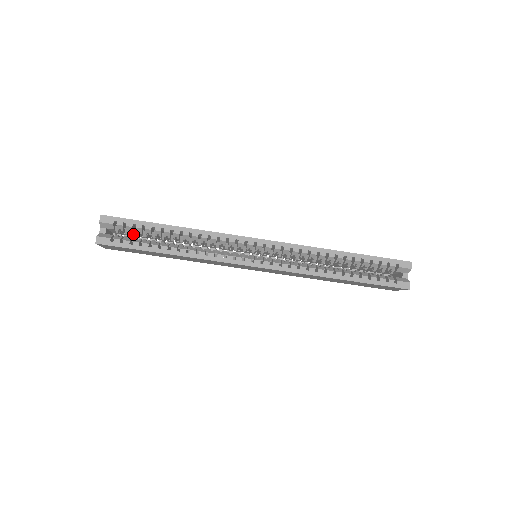
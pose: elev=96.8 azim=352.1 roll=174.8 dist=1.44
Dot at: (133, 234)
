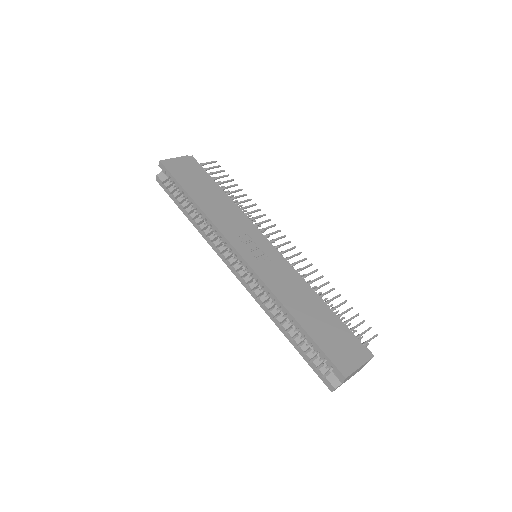
Dot at: occluded
